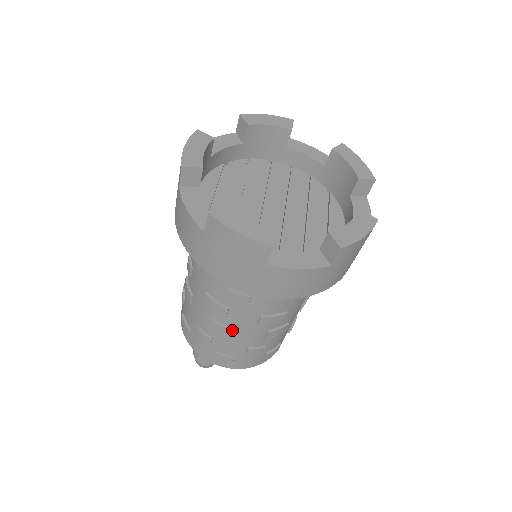
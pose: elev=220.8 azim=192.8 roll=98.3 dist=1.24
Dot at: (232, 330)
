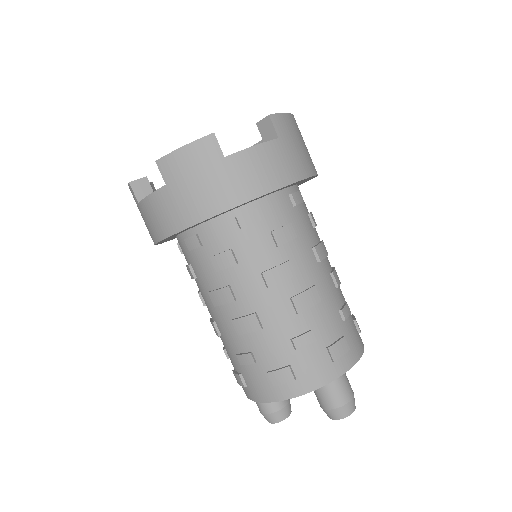
Dot at: (212, 323)
